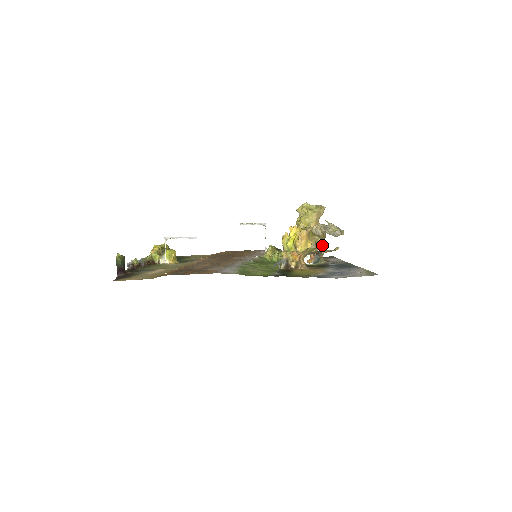
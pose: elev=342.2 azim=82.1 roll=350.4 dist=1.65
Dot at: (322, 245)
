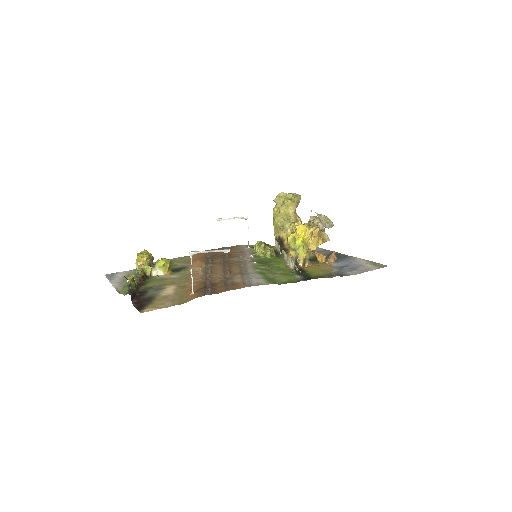
Dot at: (329, 240)
